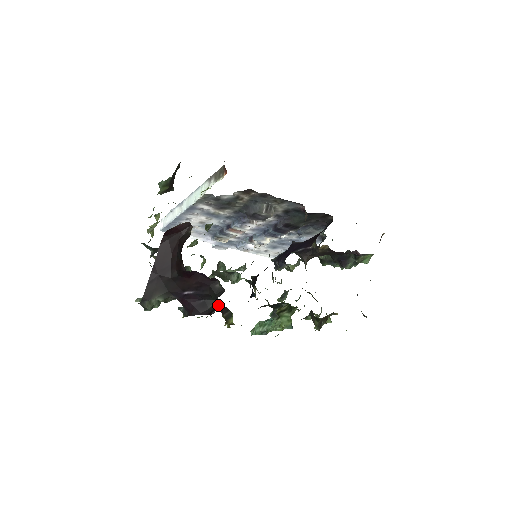
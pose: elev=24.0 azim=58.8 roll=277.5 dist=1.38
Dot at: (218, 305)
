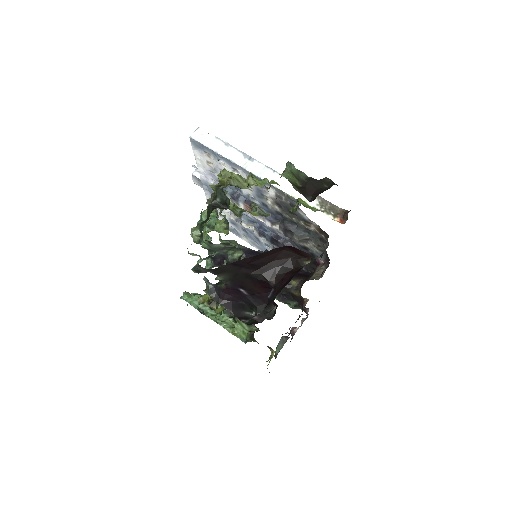
Dot at: (251, 317)
